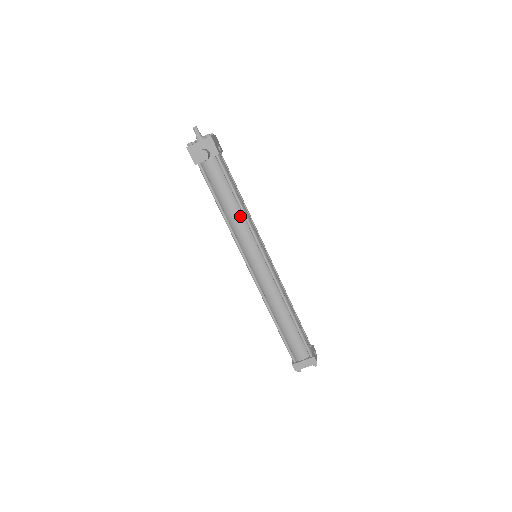
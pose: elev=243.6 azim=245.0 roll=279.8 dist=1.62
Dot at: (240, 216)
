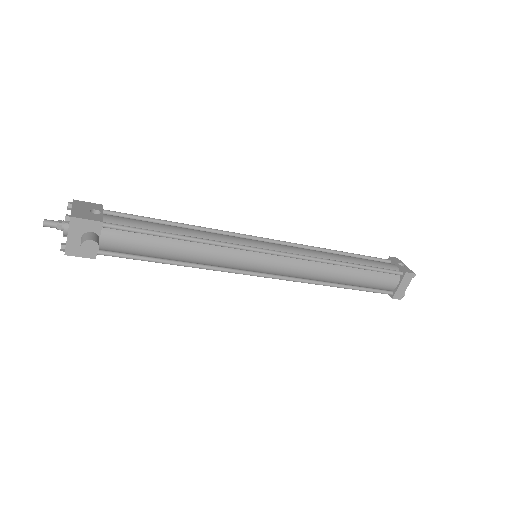
Dot at: (199, 247)
